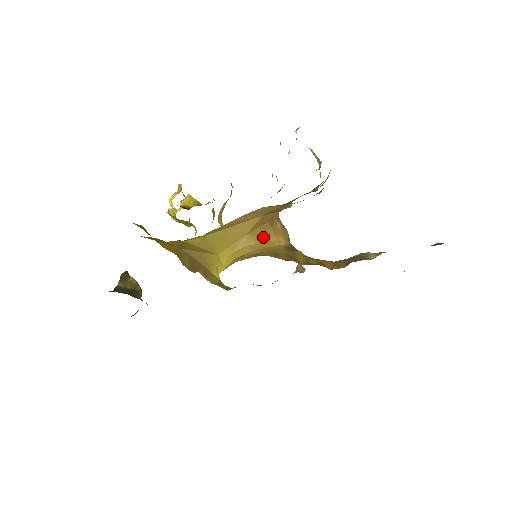
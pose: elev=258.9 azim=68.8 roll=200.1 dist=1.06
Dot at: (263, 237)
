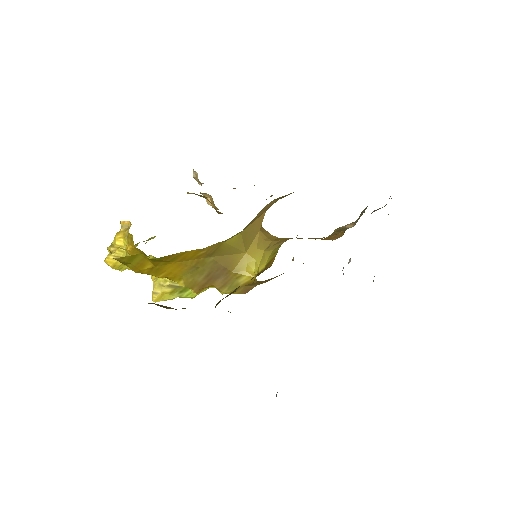
Dot at: (266, 233)
